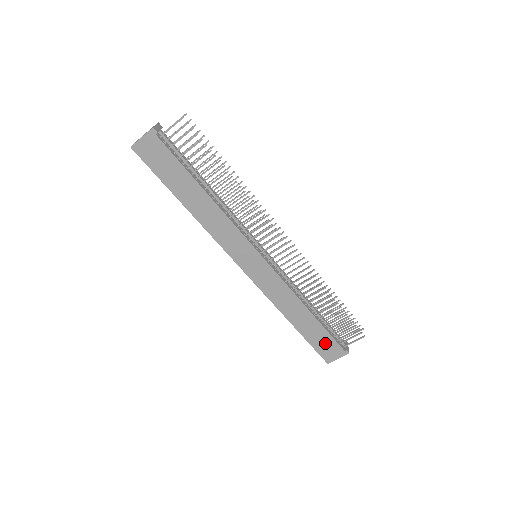
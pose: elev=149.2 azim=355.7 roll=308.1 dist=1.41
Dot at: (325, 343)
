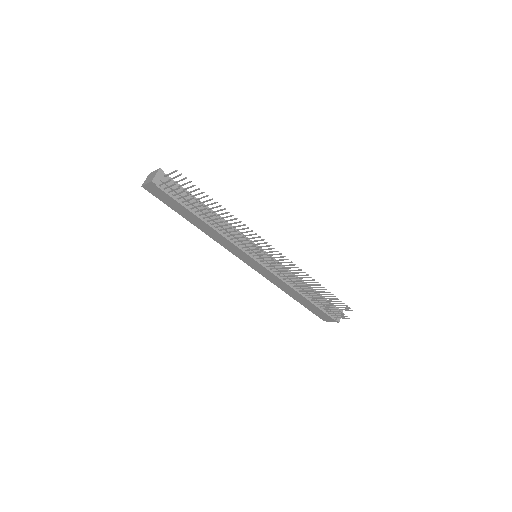
Dot at: (319, 312)
